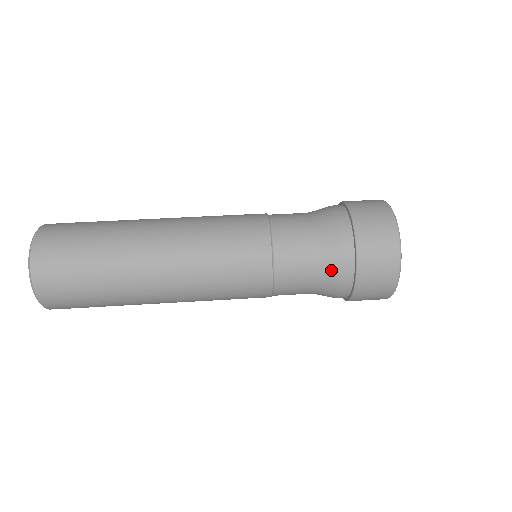
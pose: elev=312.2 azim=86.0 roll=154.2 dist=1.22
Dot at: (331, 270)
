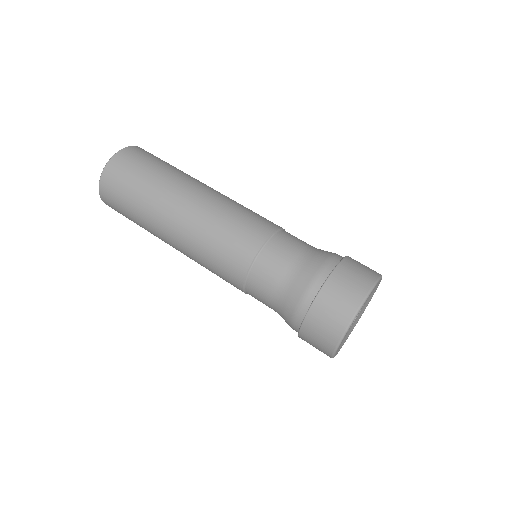
Dot at: (308, 270)
